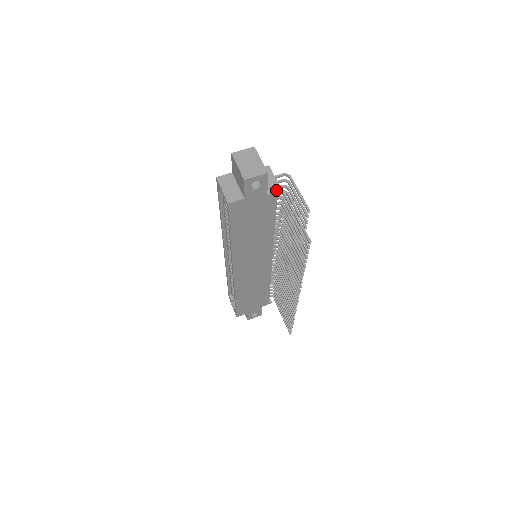
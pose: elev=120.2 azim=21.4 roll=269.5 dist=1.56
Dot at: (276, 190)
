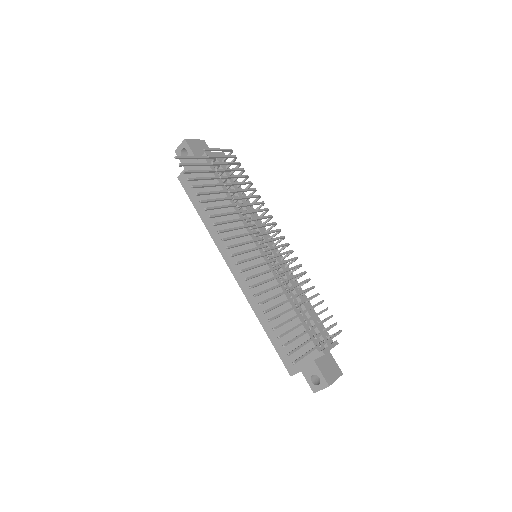
Dot at: (203, 155)
